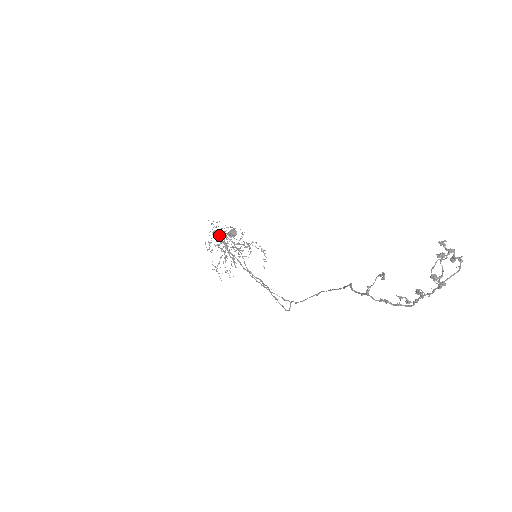
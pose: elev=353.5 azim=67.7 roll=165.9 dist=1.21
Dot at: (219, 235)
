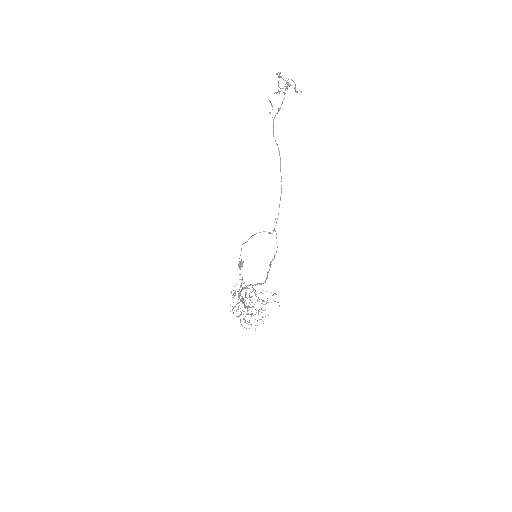
Dot at: (238, 296)
